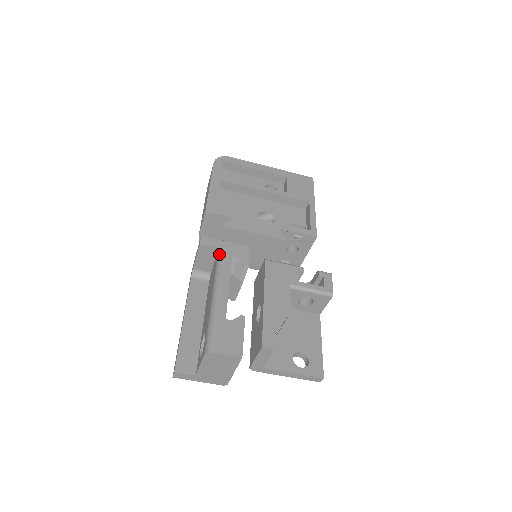
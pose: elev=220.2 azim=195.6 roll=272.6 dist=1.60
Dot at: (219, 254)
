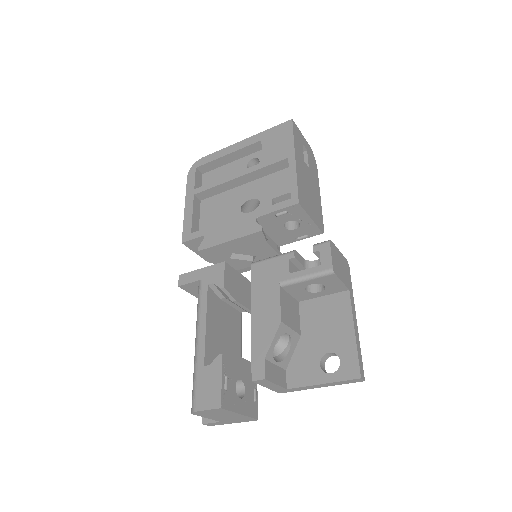
Dot at: (198, 287)
